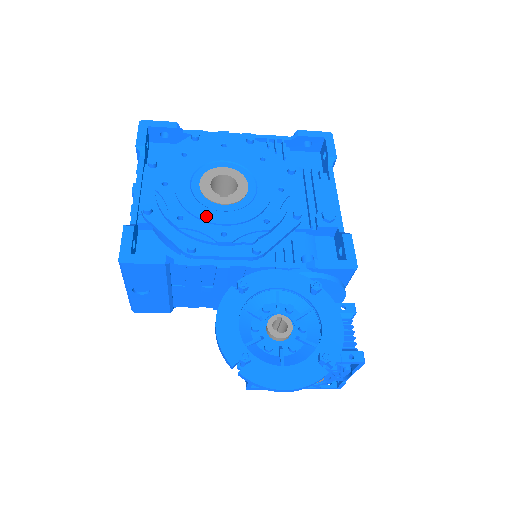
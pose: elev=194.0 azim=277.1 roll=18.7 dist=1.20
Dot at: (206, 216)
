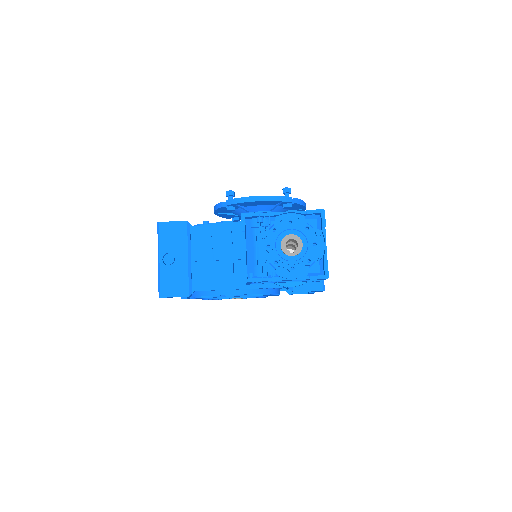
Dot at: occluded
